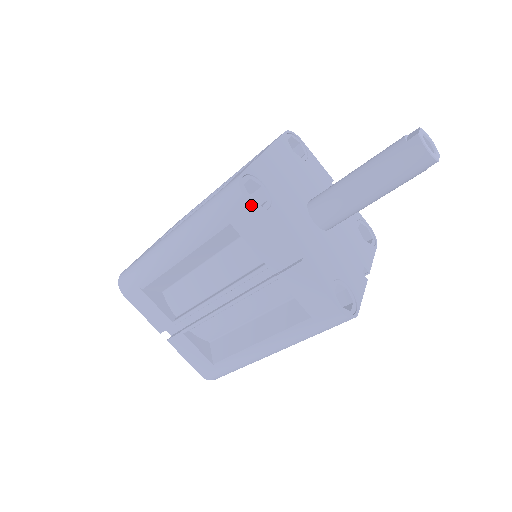
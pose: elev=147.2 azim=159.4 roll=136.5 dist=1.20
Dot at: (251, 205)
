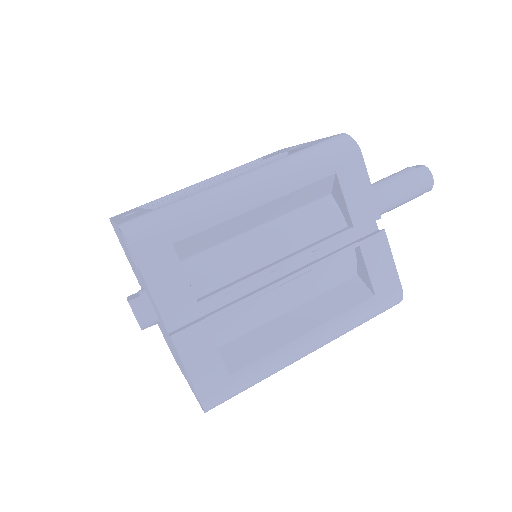
Dot at: (363, 158)
